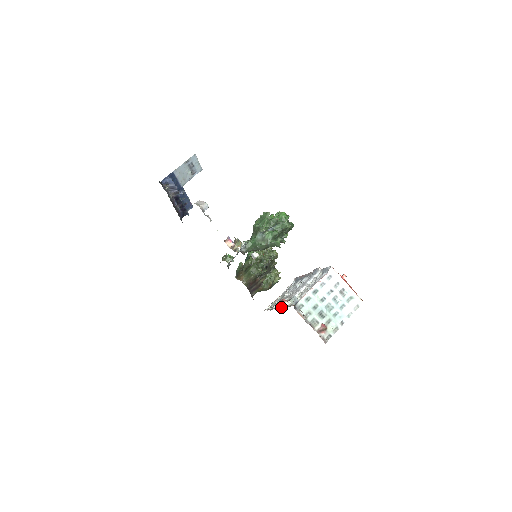
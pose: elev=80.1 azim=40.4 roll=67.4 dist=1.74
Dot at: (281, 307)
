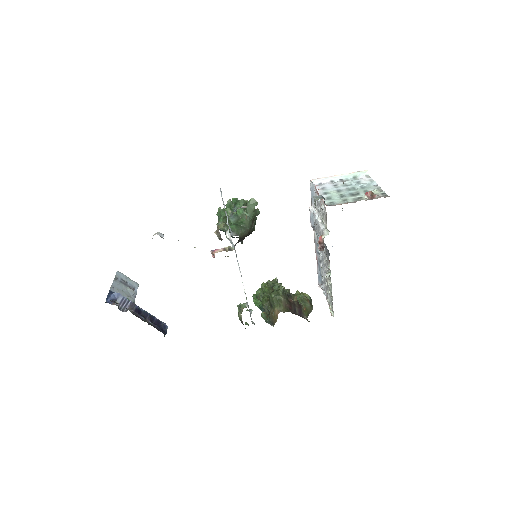
Dot at: (328, 254)
